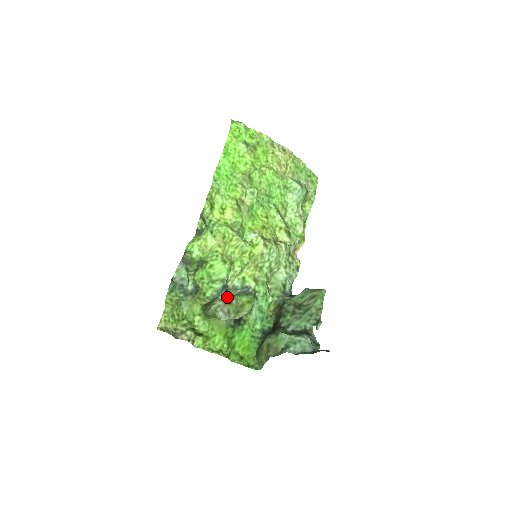
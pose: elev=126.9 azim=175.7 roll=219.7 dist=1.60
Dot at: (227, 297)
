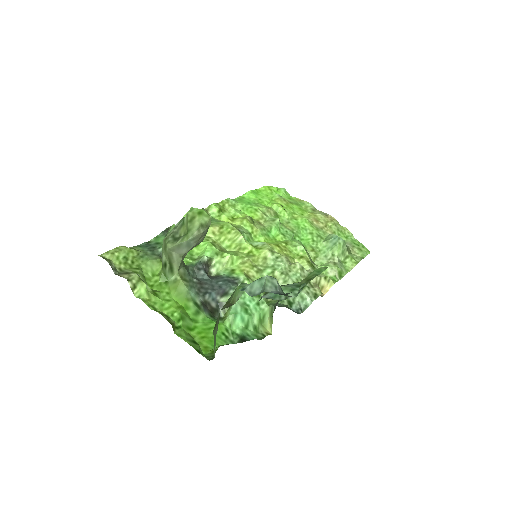
Dot at: (182, 220)
